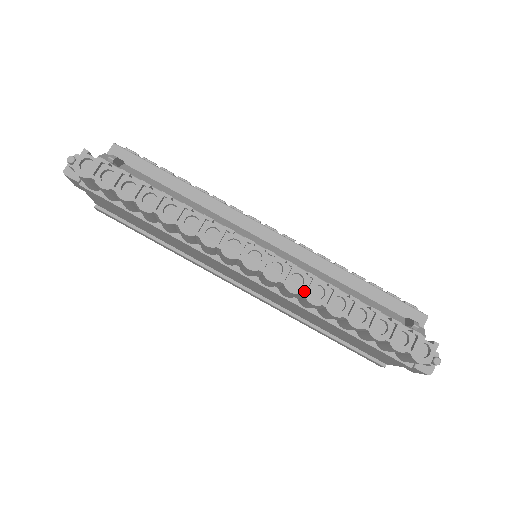
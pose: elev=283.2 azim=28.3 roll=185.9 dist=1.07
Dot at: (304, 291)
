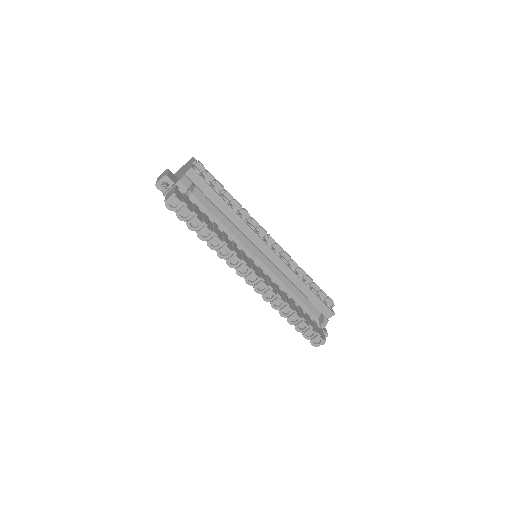
Dot at: (272, 300)
